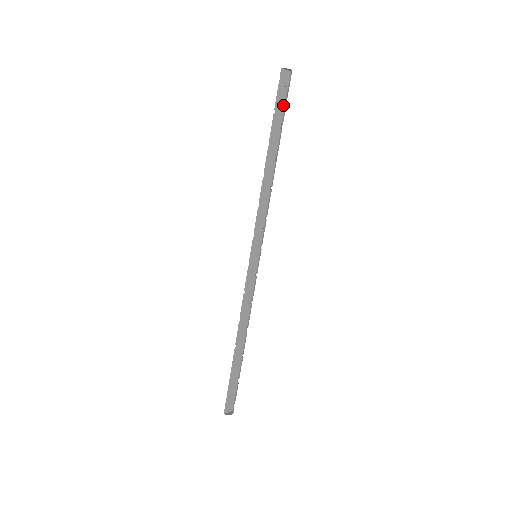
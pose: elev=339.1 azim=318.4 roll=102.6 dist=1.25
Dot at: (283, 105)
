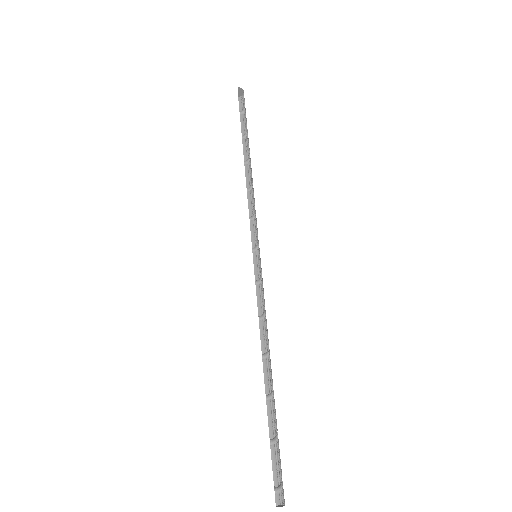
Dot at: (240, 120)
